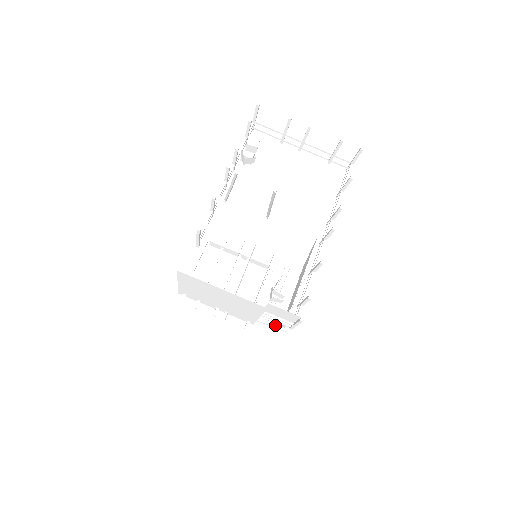
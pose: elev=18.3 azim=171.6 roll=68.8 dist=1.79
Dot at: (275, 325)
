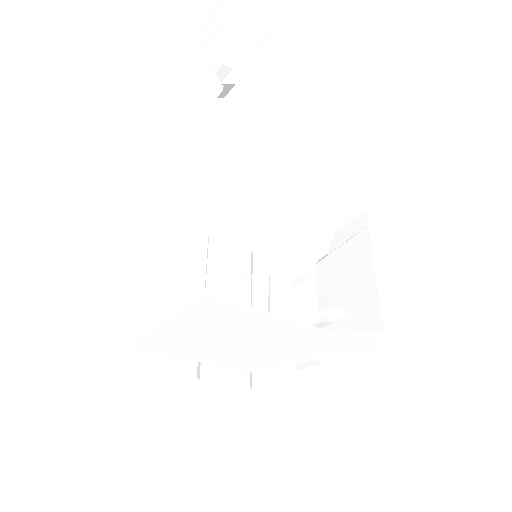
Dot at: (285, 369)
